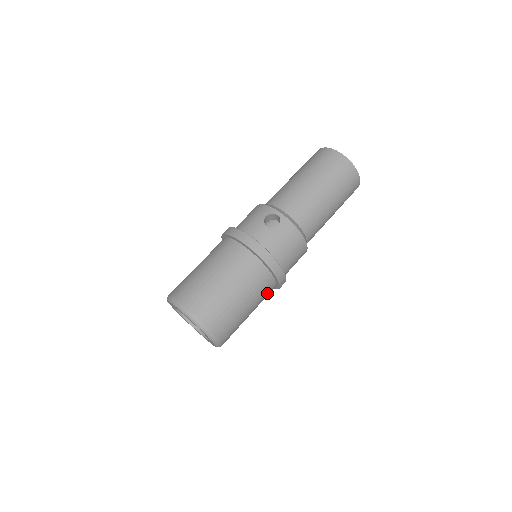
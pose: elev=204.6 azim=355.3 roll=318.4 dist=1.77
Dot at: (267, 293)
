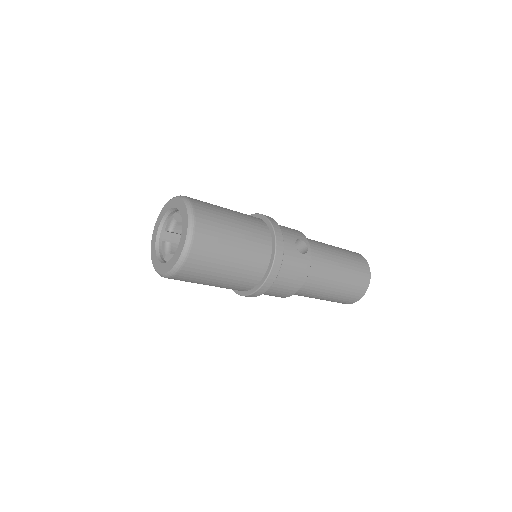
Dot at: (241, 286)
